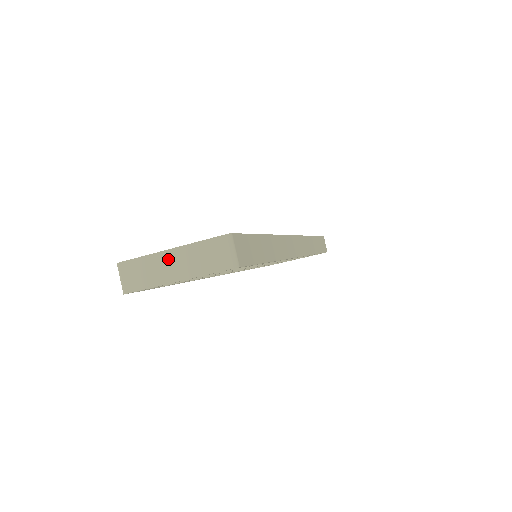
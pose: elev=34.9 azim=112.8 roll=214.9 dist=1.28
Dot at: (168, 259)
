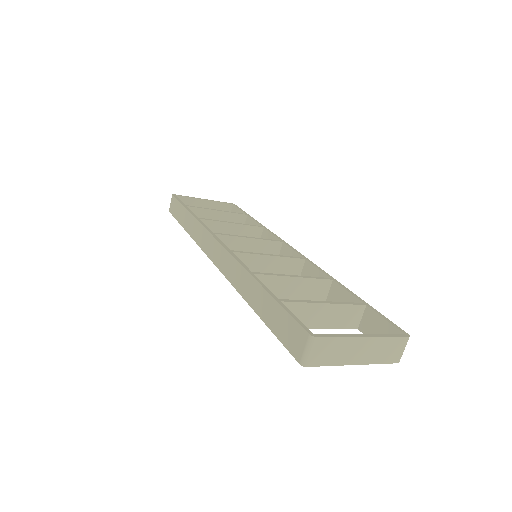
Dot at: (360, 345)
